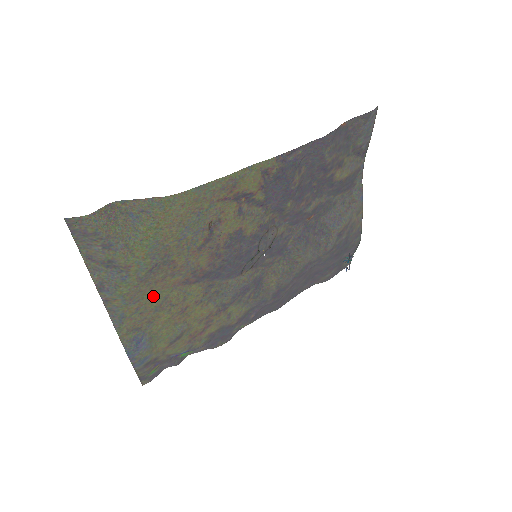
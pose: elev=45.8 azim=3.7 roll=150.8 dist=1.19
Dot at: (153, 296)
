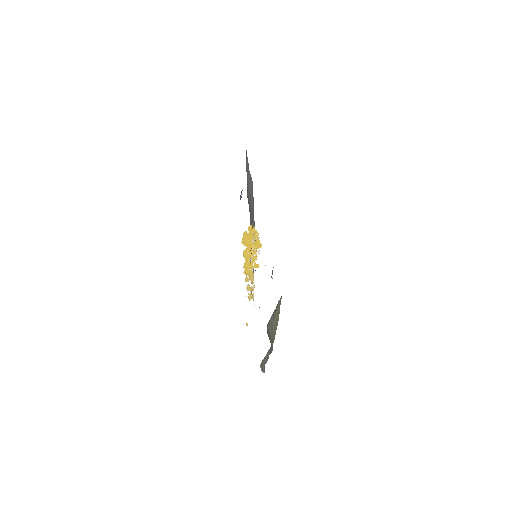
Dot at: occluded
